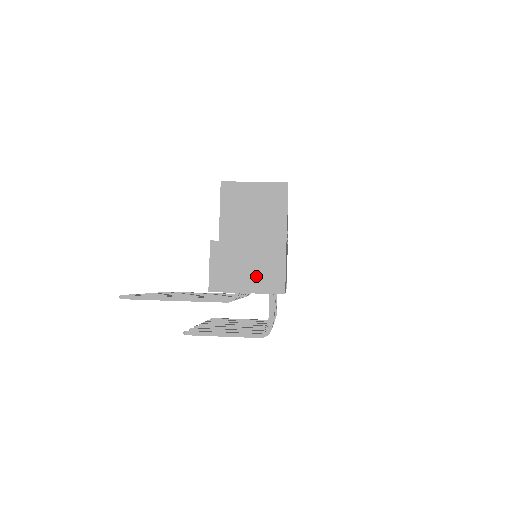
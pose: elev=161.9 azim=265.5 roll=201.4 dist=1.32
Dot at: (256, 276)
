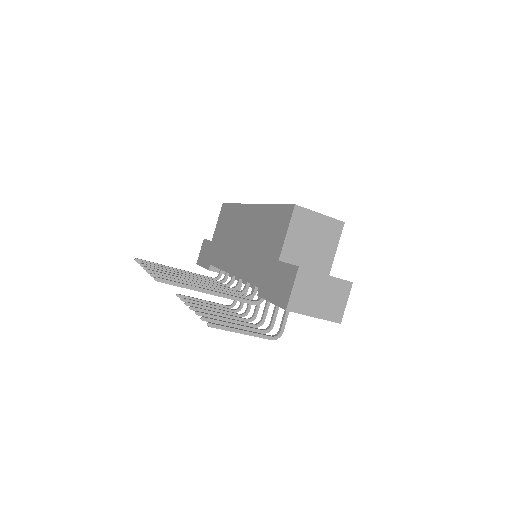
Dot at: (325, 305)
